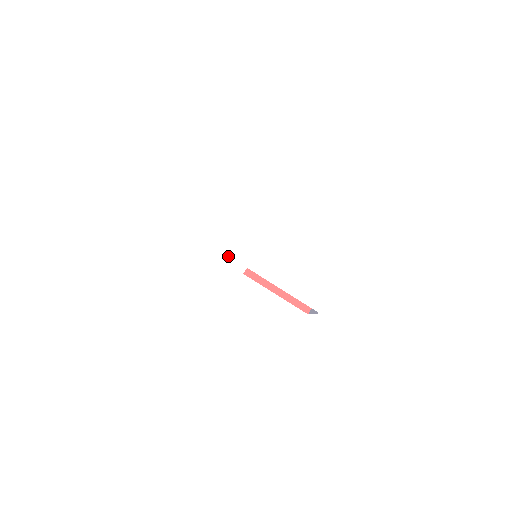
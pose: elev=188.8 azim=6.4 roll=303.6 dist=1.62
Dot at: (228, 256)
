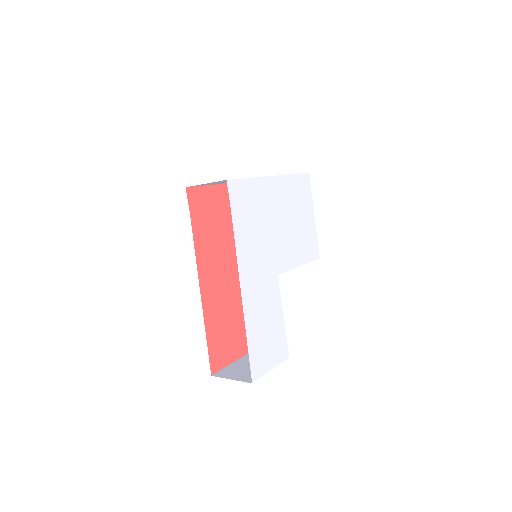
Dot at: (265, 280)
